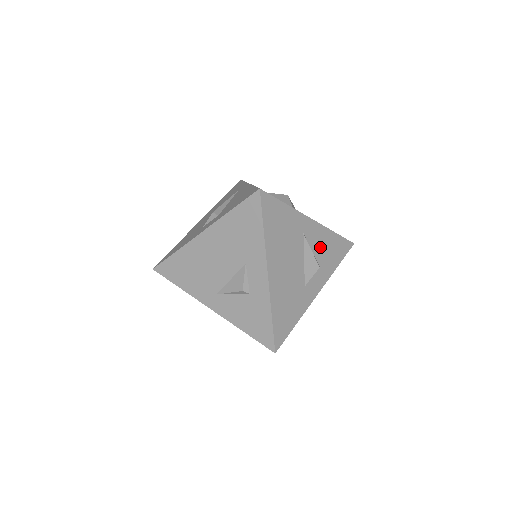
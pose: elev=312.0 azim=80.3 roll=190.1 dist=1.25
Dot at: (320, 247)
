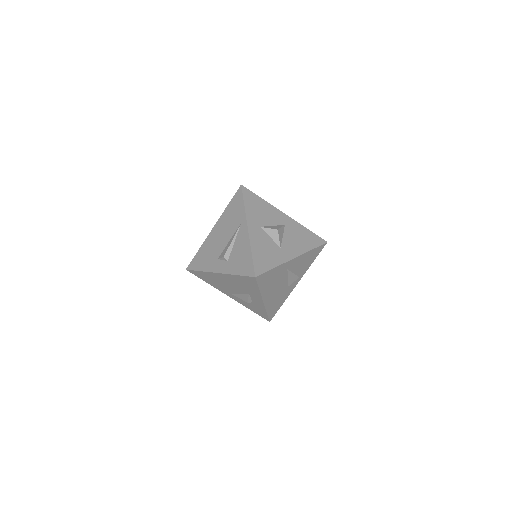
Dot at: (300, 264)
